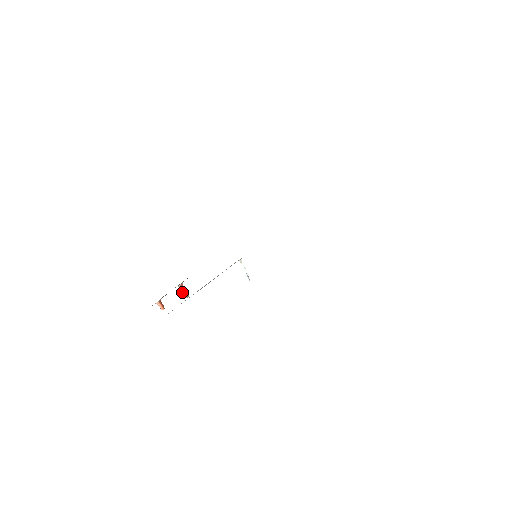
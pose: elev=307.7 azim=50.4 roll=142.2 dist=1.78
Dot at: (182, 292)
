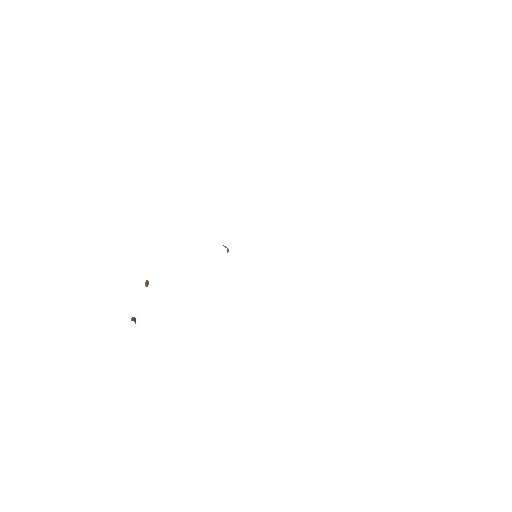
Dot at: occluded
